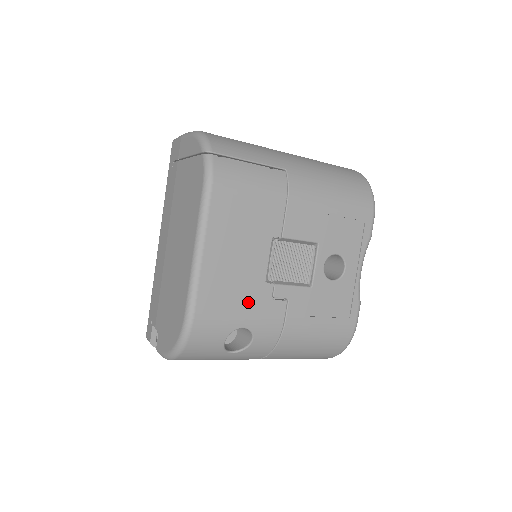
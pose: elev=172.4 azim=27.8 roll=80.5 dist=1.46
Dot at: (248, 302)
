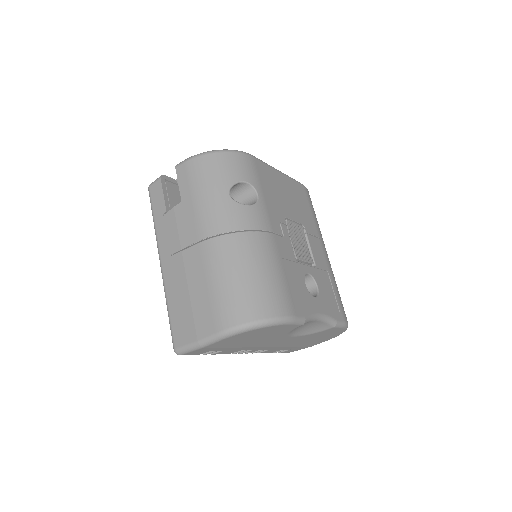
Dot at: (272, 201)
